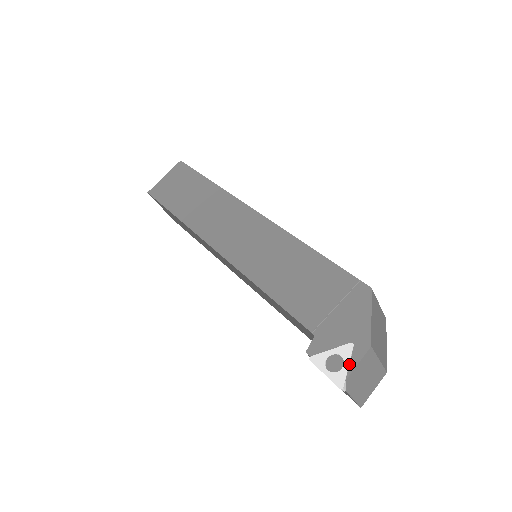
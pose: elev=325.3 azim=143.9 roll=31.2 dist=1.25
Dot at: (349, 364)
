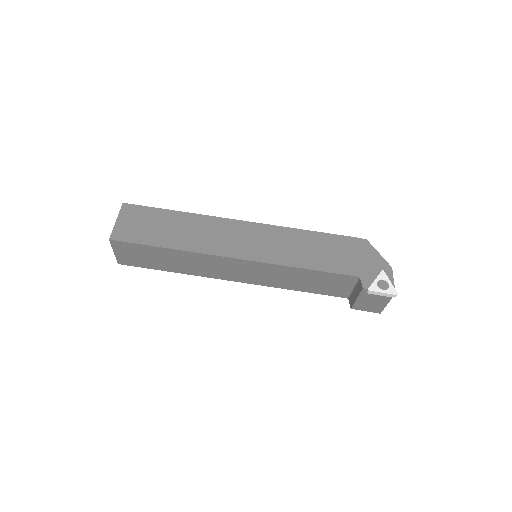
Dot at: (390, 281)
